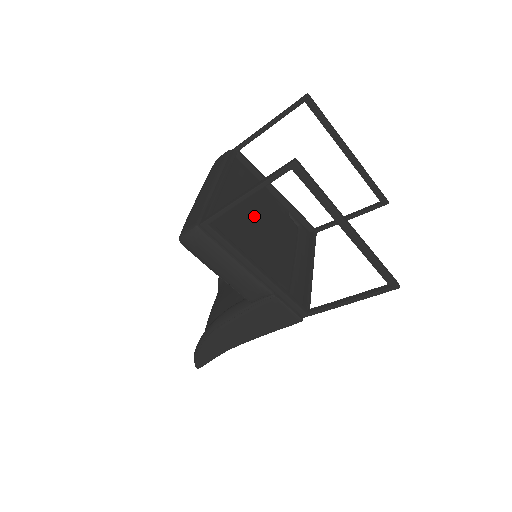
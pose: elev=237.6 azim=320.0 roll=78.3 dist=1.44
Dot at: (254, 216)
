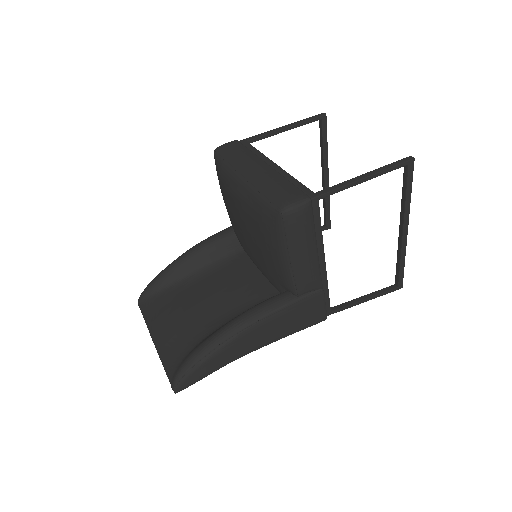
Dot at: occluded
